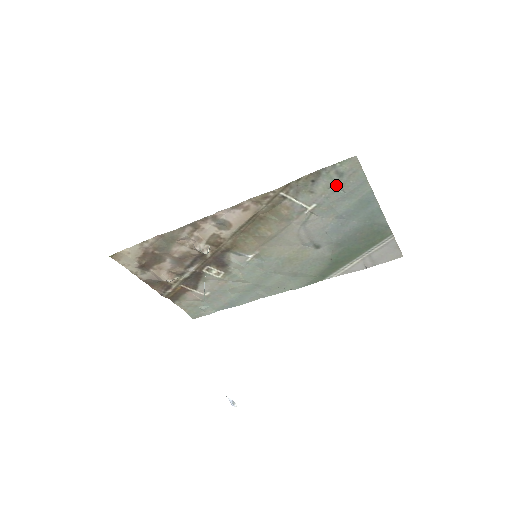
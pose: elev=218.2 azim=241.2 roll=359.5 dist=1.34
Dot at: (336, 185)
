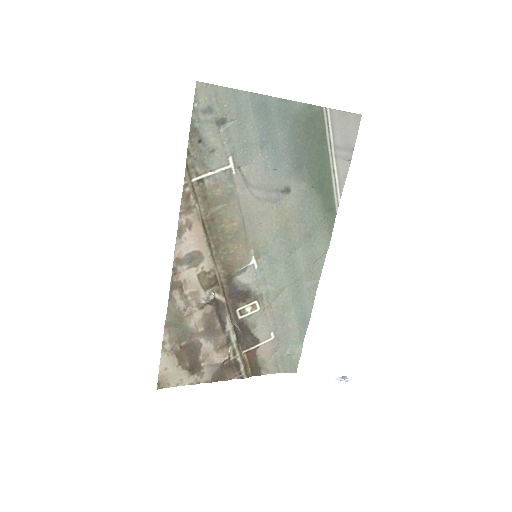
Dot at: (220, 123)
